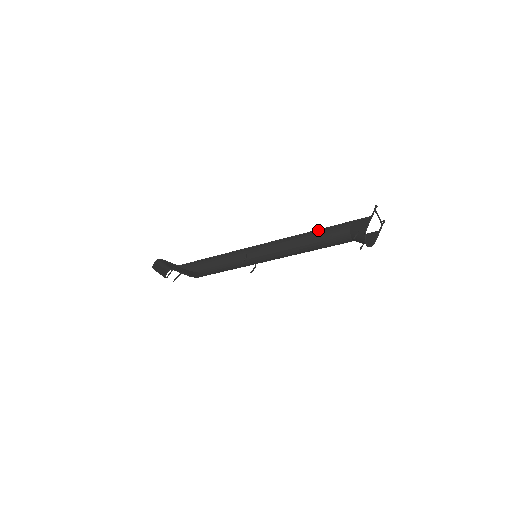
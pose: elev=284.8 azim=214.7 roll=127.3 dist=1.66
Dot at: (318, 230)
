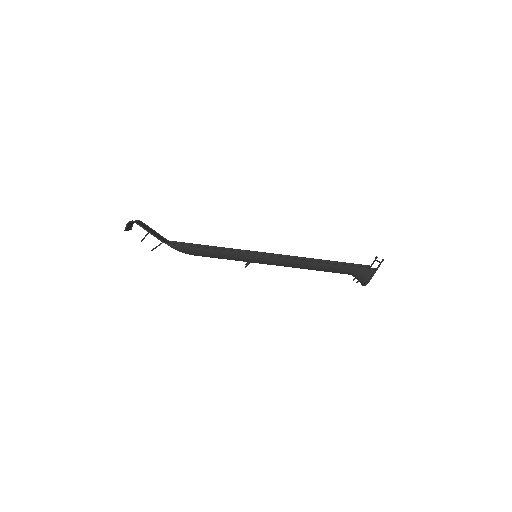
Dot at: (328, 263)
